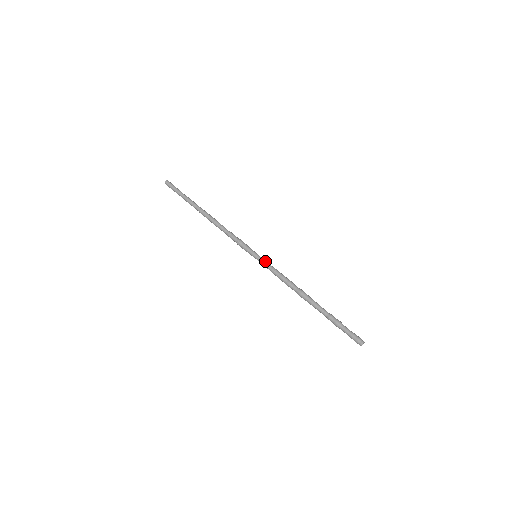
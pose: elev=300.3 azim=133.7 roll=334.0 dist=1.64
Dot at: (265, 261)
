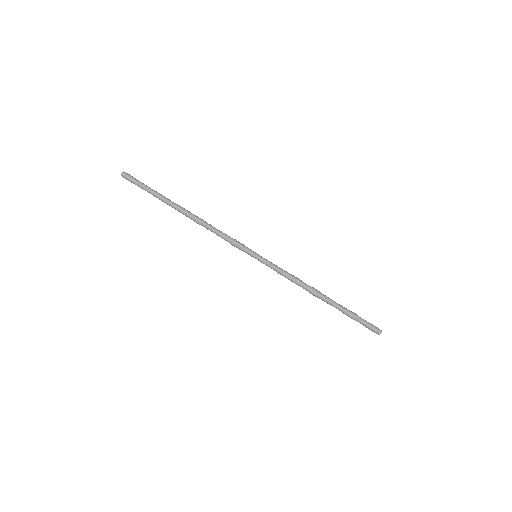
Dot at: (266, 264)
